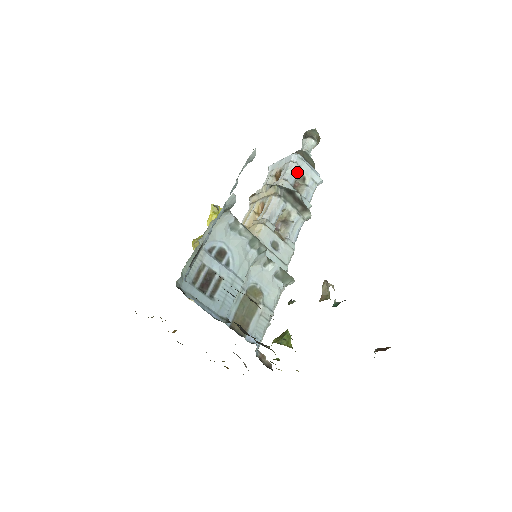
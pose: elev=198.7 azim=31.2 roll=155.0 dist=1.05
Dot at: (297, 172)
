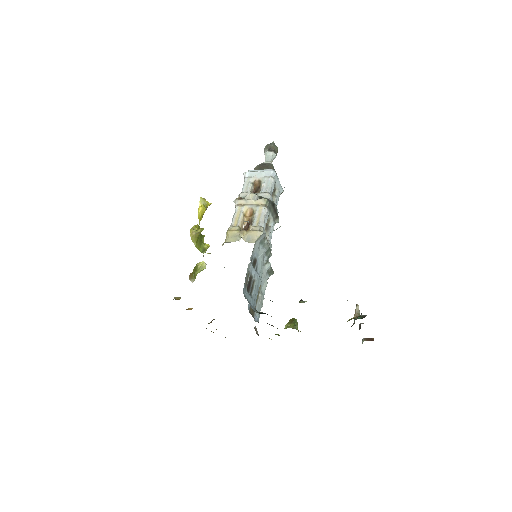
Dot at: (274, 186)
